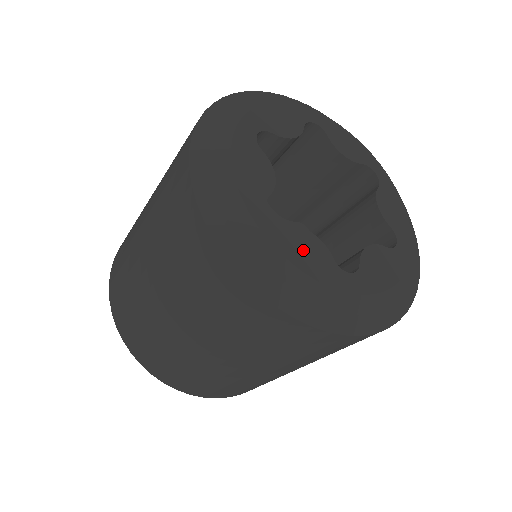
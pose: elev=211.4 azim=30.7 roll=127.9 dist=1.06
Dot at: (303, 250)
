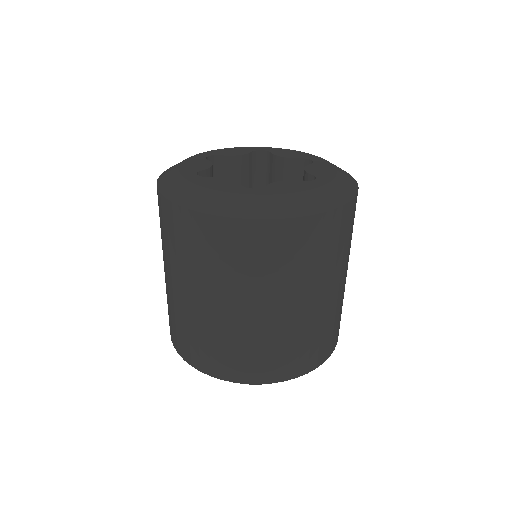
Dot at: (215, 183)
